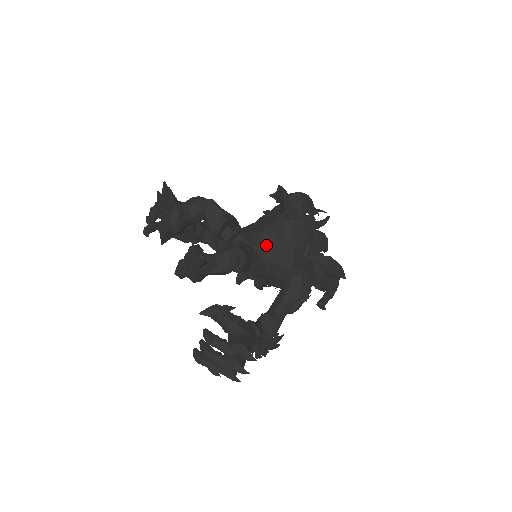
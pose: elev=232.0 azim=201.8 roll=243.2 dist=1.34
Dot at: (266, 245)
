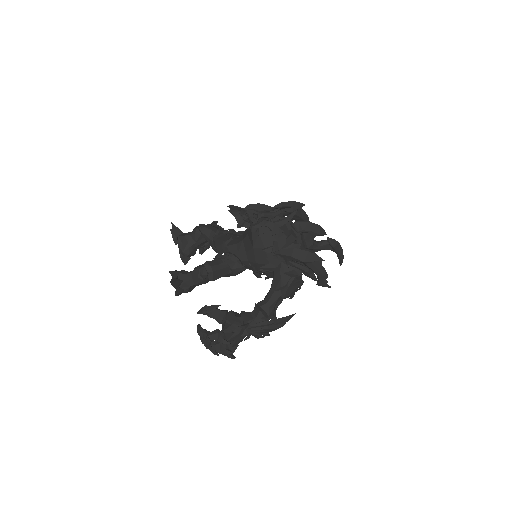
Dot at: (245, 250)
